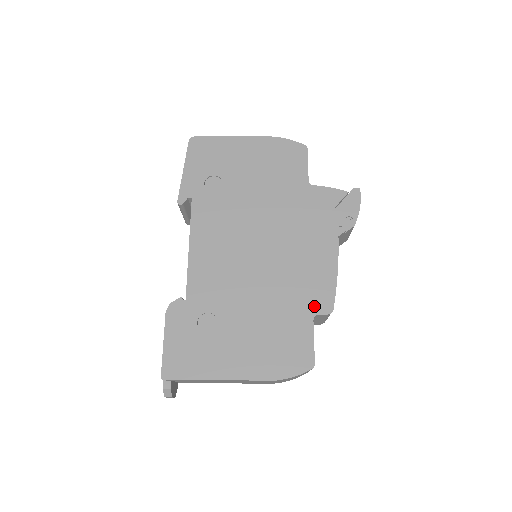
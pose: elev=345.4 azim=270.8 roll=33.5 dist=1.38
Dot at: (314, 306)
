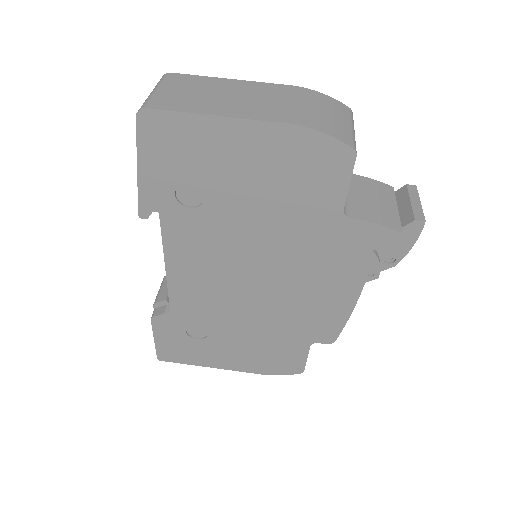
Dot at: (314, 337)
